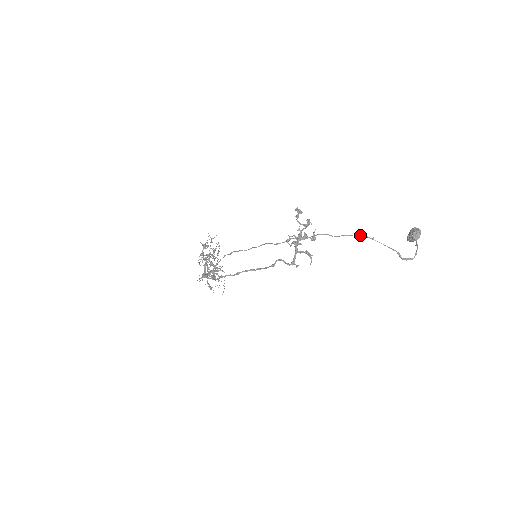
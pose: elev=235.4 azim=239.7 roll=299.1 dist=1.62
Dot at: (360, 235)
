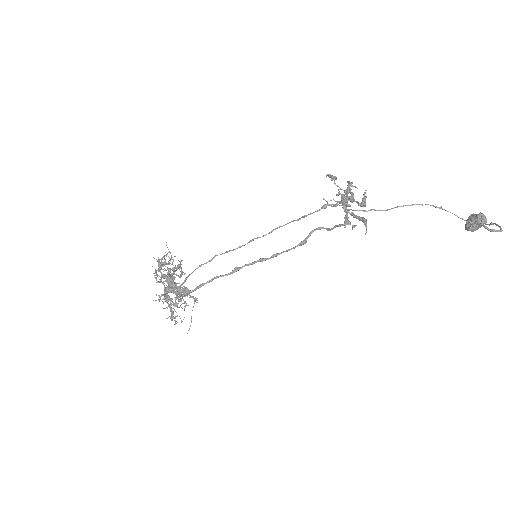
Dot at: occluded
